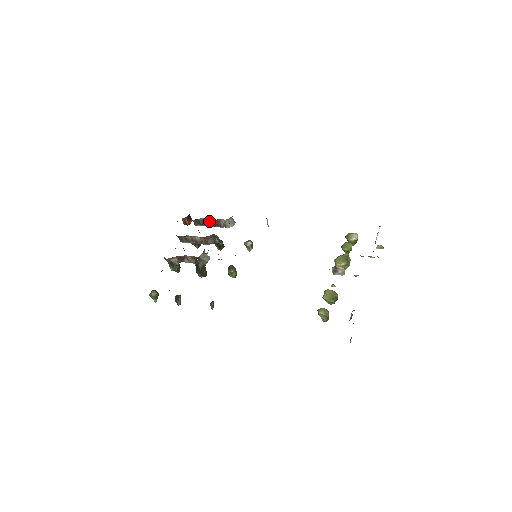
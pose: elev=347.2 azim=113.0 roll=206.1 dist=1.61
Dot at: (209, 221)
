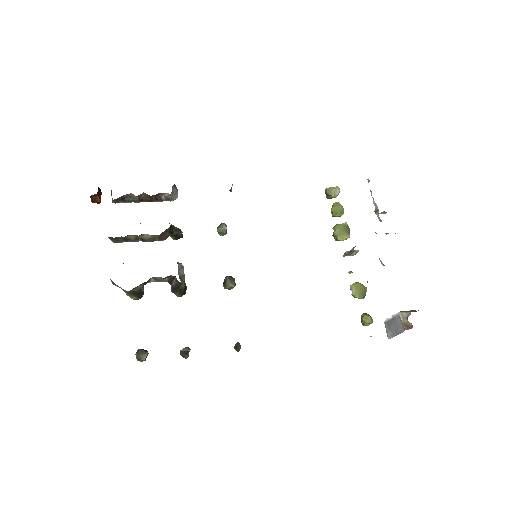
Dot at: (141, 196)
